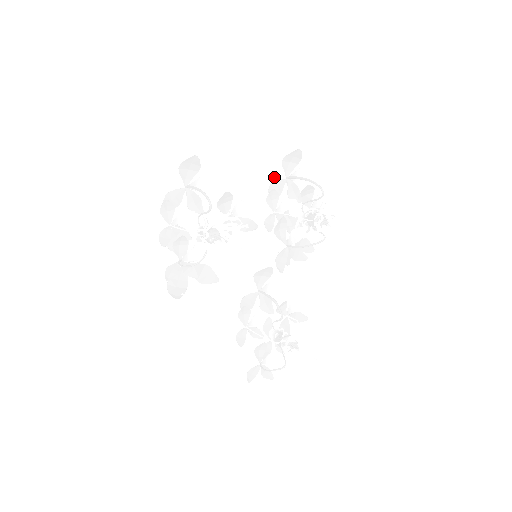
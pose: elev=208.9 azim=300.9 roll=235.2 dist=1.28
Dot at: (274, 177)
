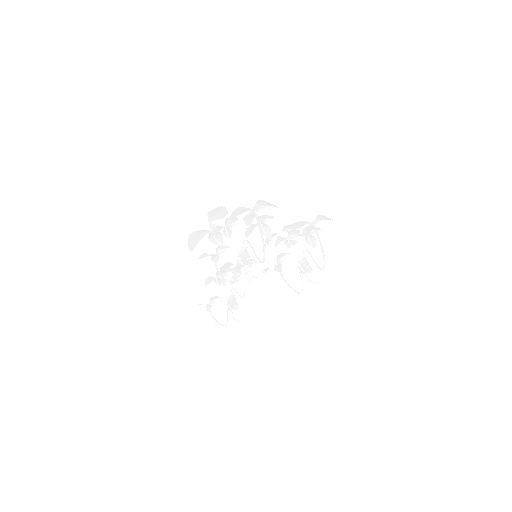
Dot at: (306, 220)
